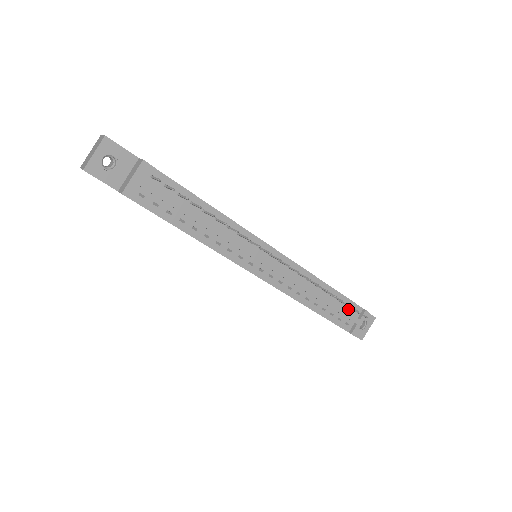
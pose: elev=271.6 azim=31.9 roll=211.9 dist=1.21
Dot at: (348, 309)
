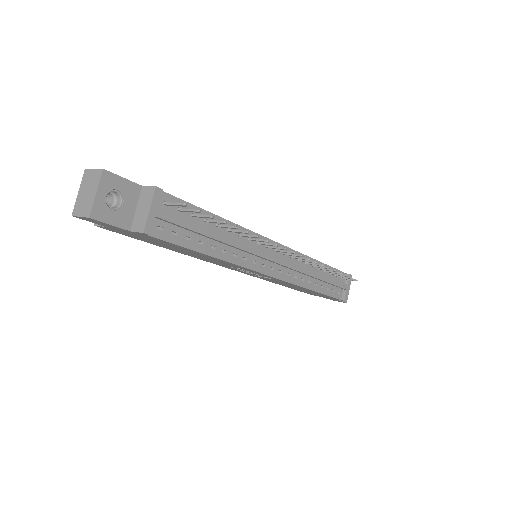
Dot at: (337, 279)
